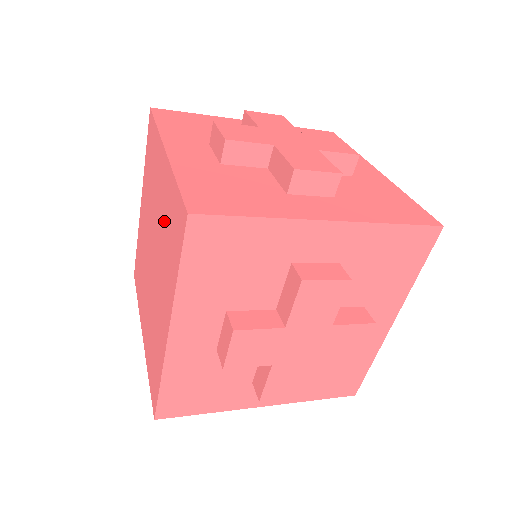
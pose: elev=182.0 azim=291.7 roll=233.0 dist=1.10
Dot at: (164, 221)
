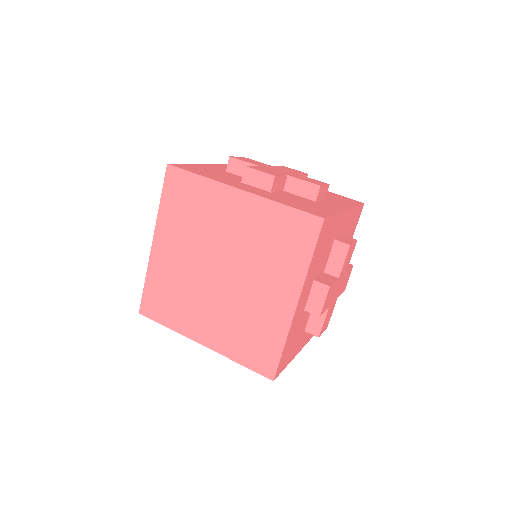
Dot at: (258, 237)
